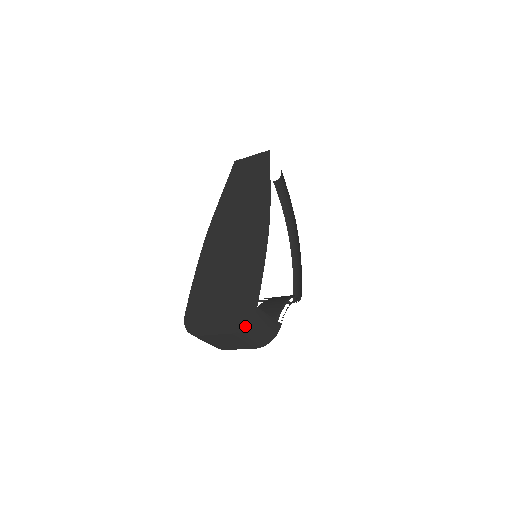
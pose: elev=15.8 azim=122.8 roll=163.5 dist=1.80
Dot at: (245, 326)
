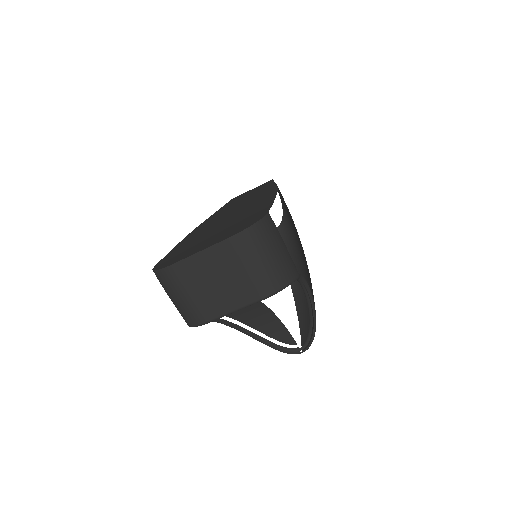
Dot at: (251, 225)
